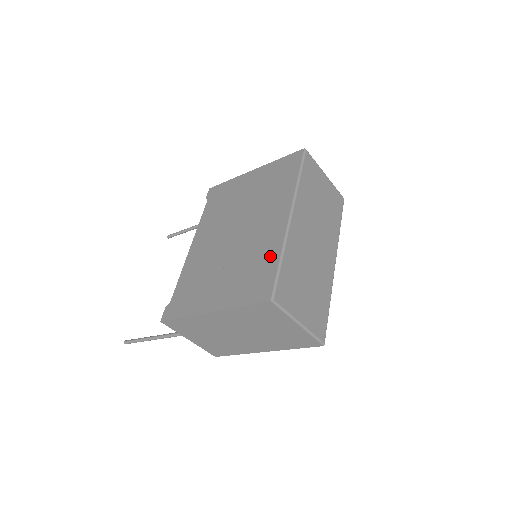
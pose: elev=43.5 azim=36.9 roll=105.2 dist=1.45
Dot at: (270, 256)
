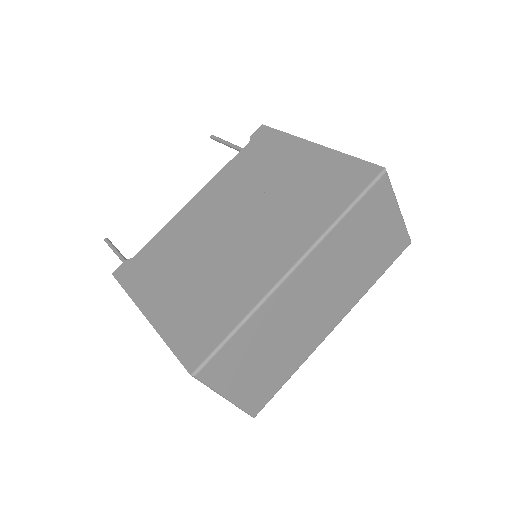
Dot at: (234, 308)
